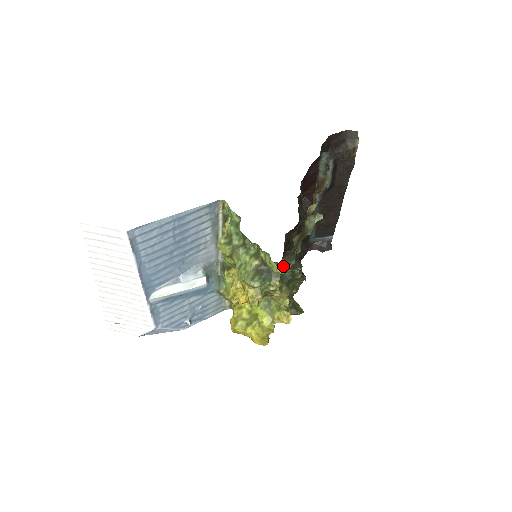
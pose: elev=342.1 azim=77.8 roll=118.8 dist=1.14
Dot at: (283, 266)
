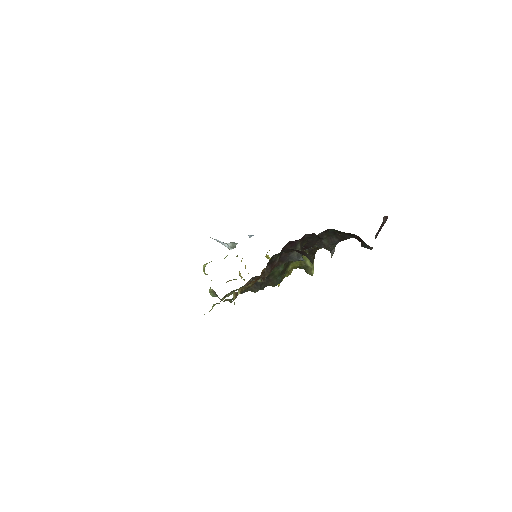
Dot at: occluded
